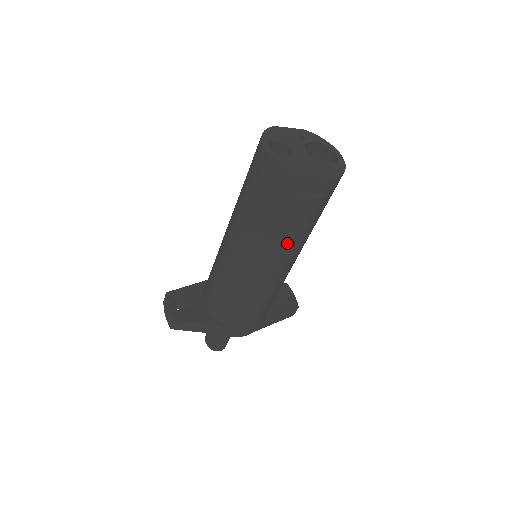
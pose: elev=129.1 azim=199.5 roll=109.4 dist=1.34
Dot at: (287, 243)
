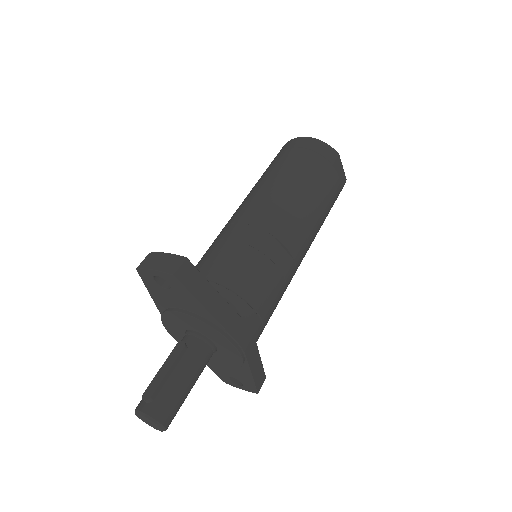
Dot at: (317, 212)
